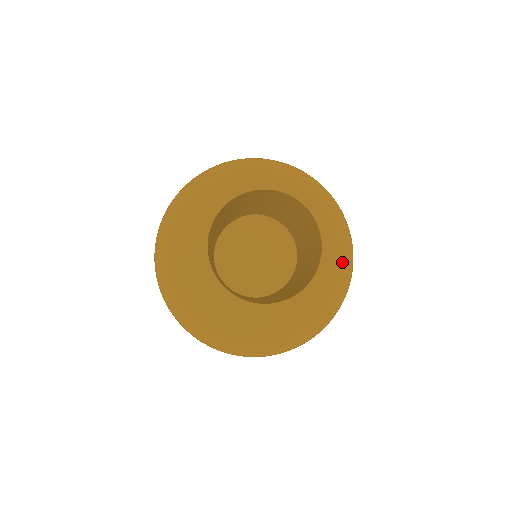
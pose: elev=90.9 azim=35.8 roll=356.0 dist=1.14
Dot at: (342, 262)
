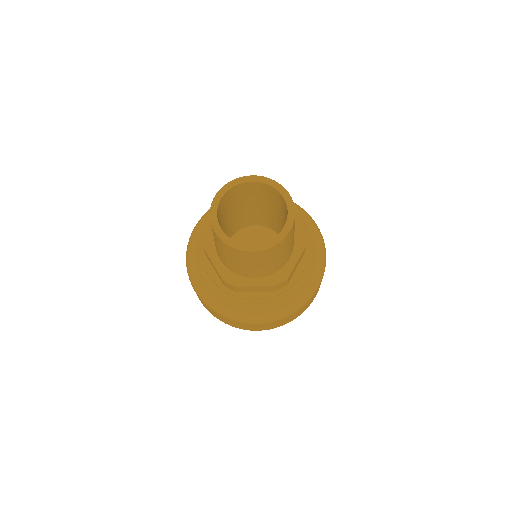
Dot at: occluded
